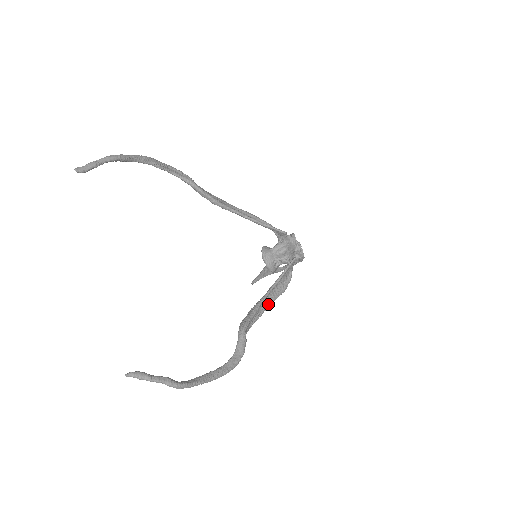
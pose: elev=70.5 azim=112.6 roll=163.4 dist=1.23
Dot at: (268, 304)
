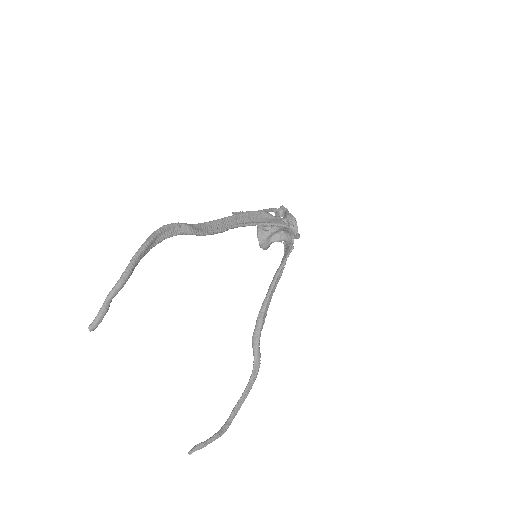
Dot at: (270, 299)
